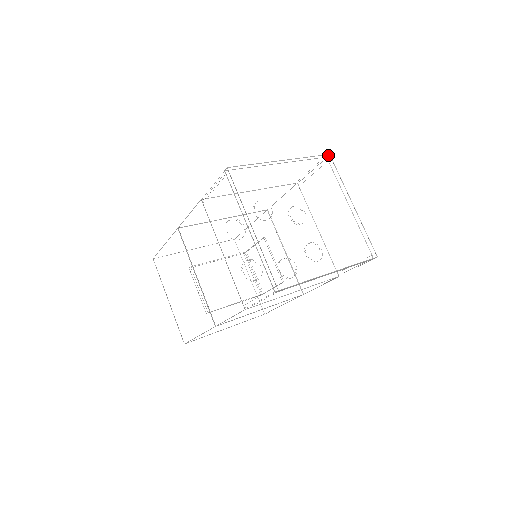
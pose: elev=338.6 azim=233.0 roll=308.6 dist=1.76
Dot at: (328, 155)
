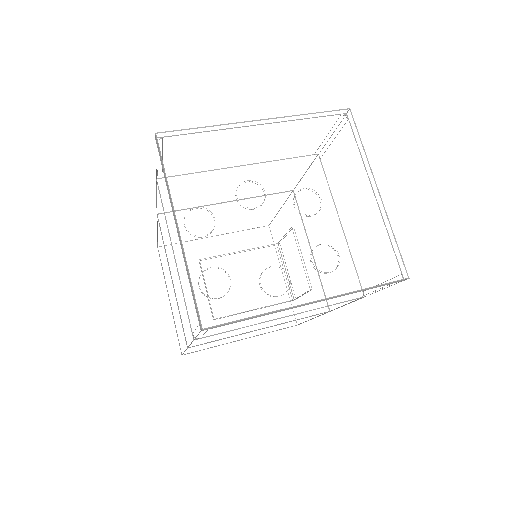
Dot at: (348, 110)
